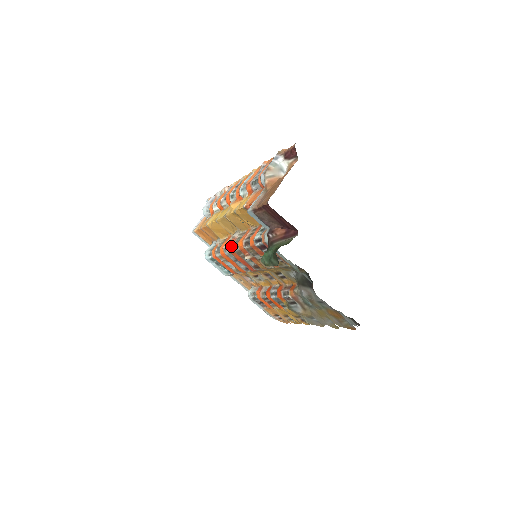
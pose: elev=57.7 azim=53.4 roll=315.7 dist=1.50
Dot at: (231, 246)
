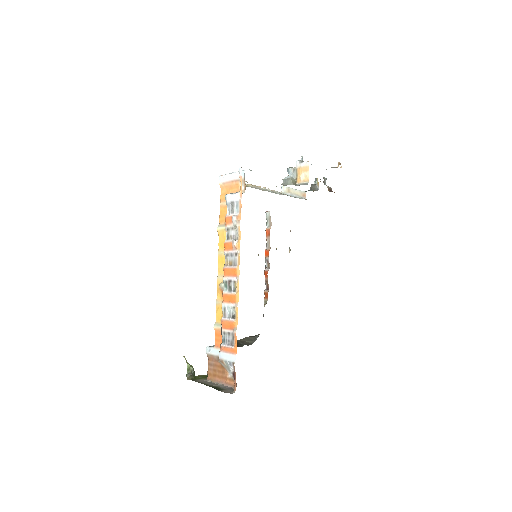
Dot at: occluded
